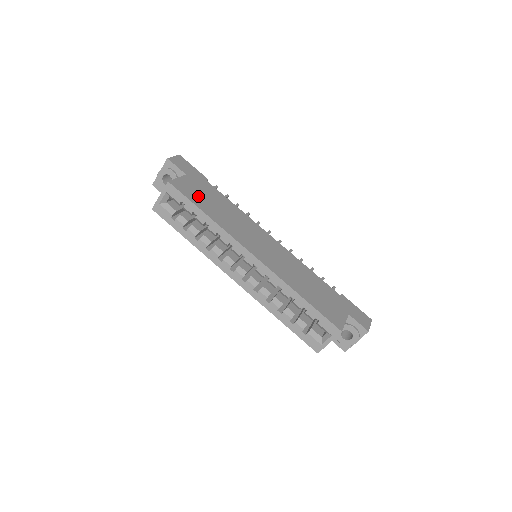
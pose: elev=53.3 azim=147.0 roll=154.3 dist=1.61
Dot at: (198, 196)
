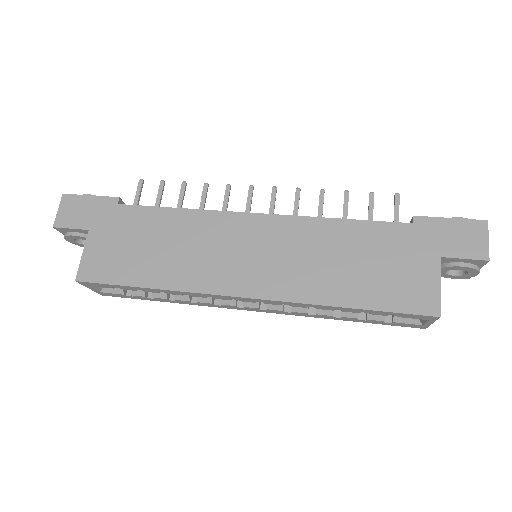
Dot at: (122, 260)
